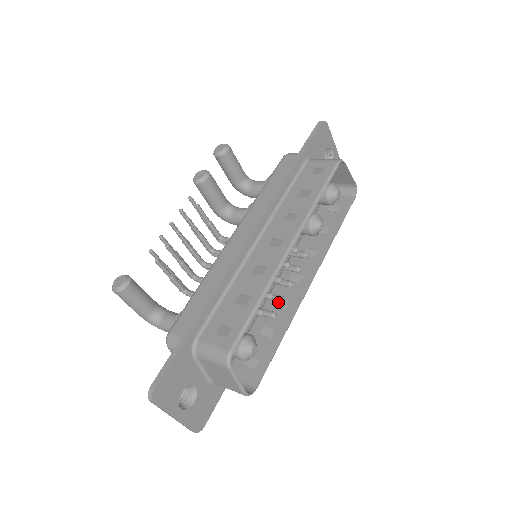
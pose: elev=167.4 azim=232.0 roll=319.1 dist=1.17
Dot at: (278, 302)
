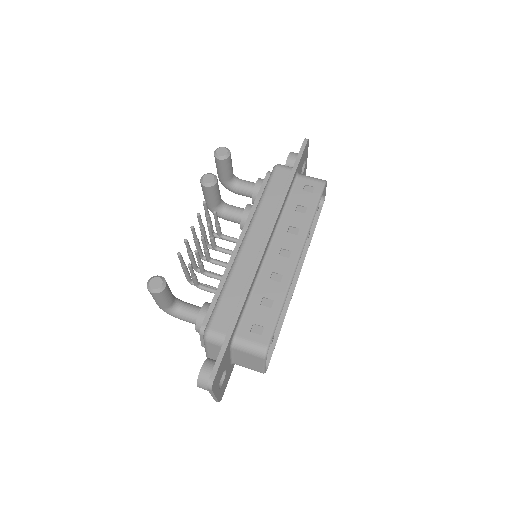
Dot at: occluded
